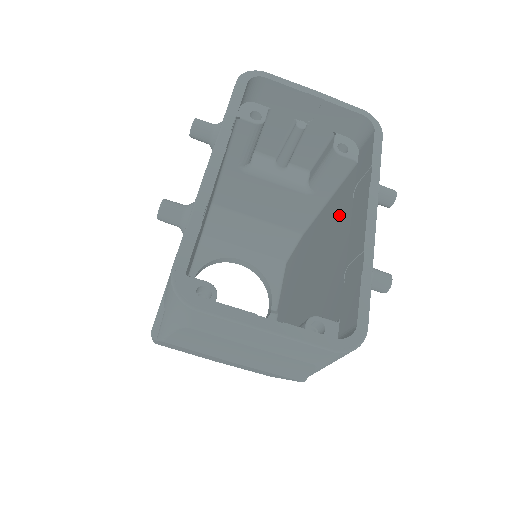
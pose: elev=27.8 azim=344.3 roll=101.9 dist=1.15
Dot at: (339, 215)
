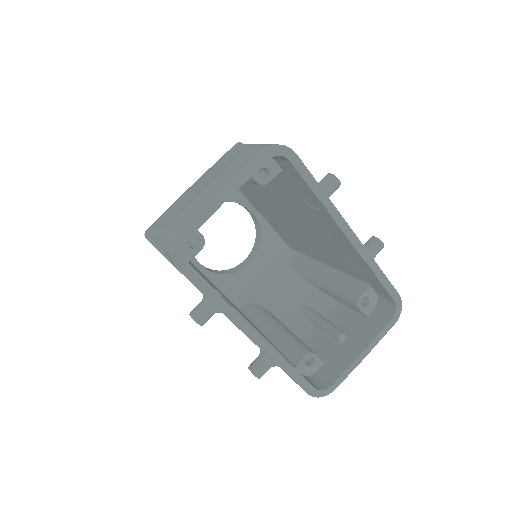
Dot at: (296, 203)
